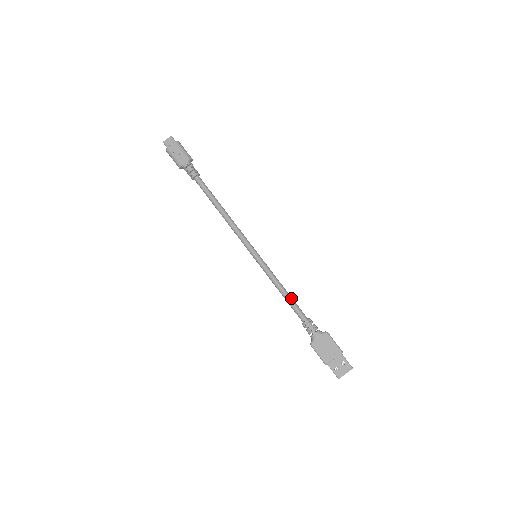
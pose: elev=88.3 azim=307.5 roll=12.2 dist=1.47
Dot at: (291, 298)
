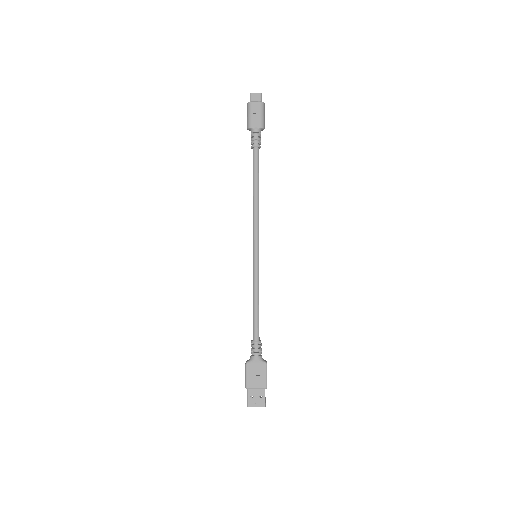
Dot at: occluded
